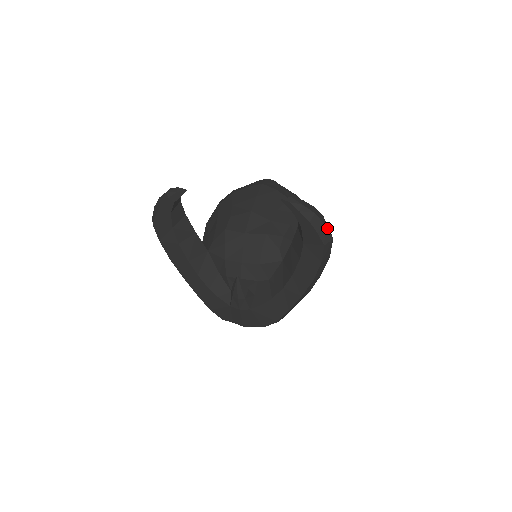
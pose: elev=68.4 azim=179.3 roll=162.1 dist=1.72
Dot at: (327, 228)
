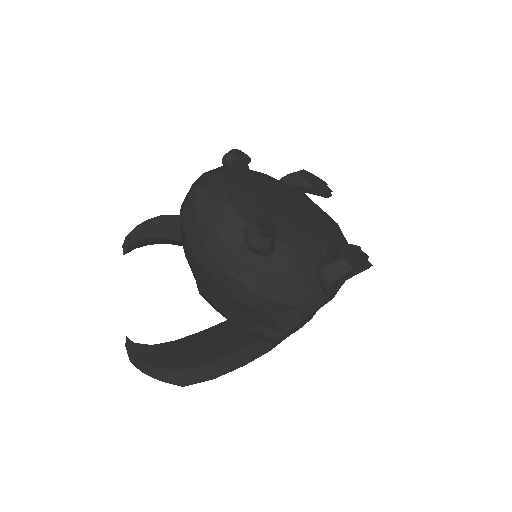
Dot at: (168, 380)
